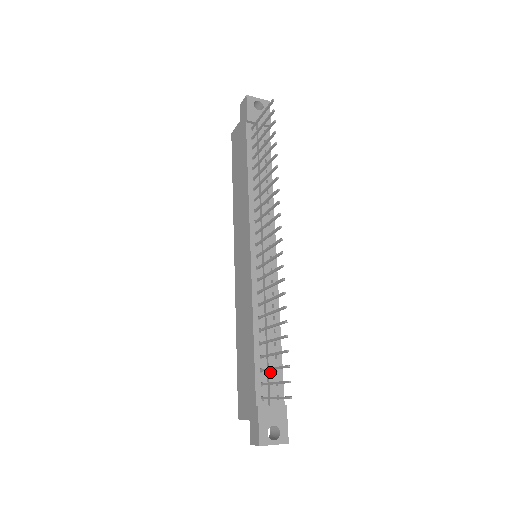
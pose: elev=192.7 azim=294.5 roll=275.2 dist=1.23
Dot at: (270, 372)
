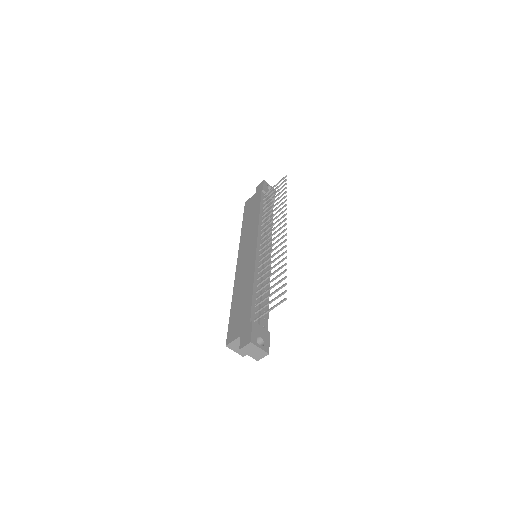
Dot at: occluded
